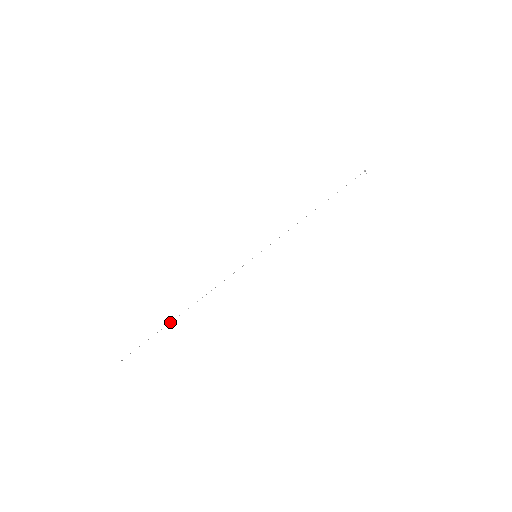
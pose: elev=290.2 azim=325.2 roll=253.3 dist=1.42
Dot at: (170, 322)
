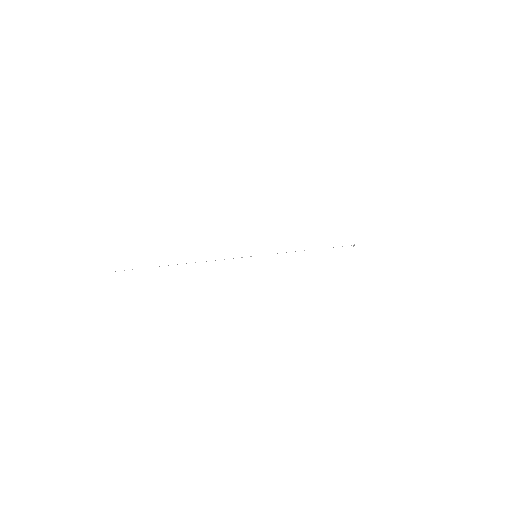
Dot at: occluded
